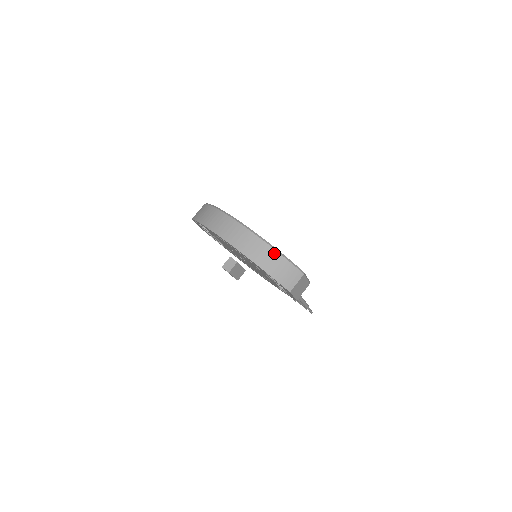
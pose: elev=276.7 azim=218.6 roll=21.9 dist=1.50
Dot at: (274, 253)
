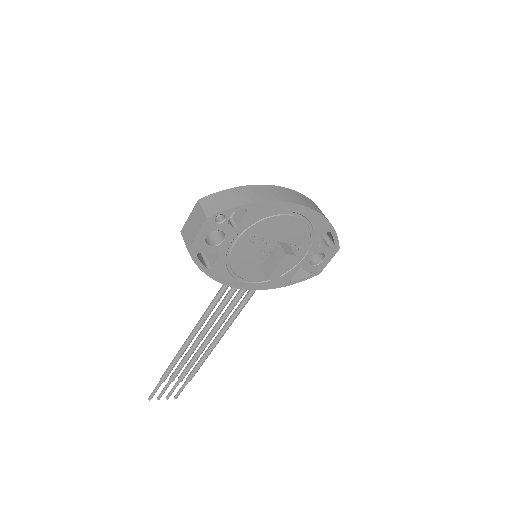
Dot at: occluded
